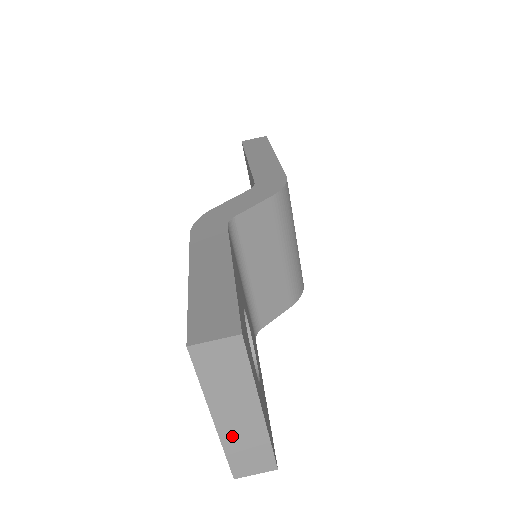
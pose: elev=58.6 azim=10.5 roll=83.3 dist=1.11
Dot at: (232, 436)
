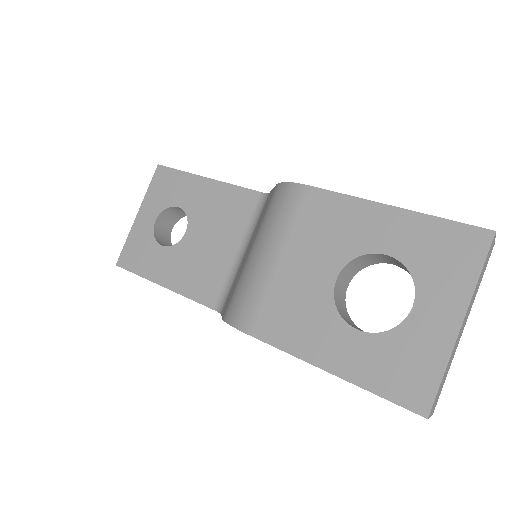
Dot at: (453, 352)
